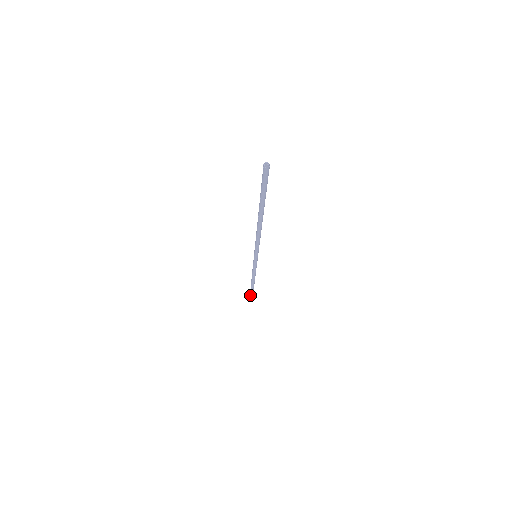
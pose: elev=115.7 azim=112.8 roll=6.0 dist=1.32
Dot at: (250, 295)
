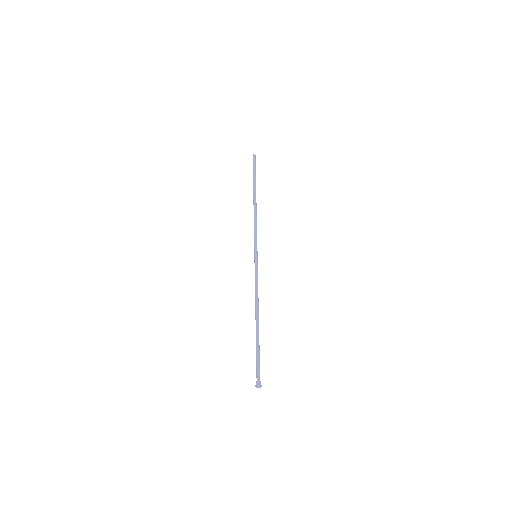
Dot at: (256, 368)
